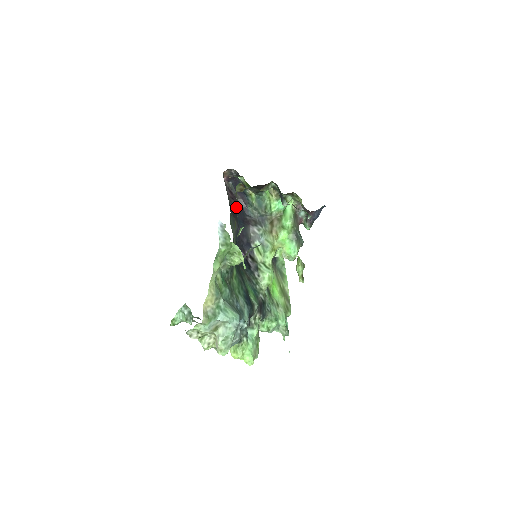
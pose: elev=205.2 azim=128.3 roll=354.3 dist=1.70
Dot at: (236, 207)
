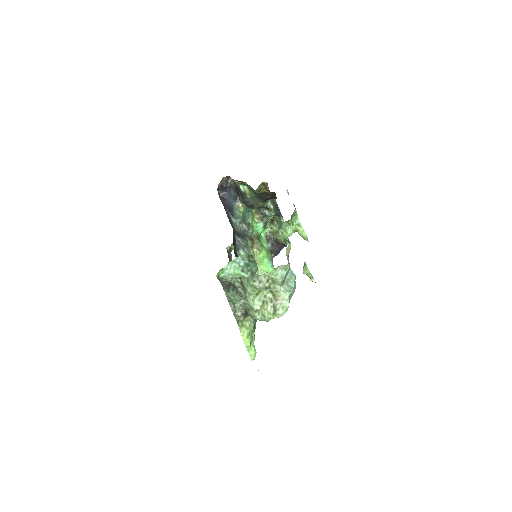
Dot at: occluded
